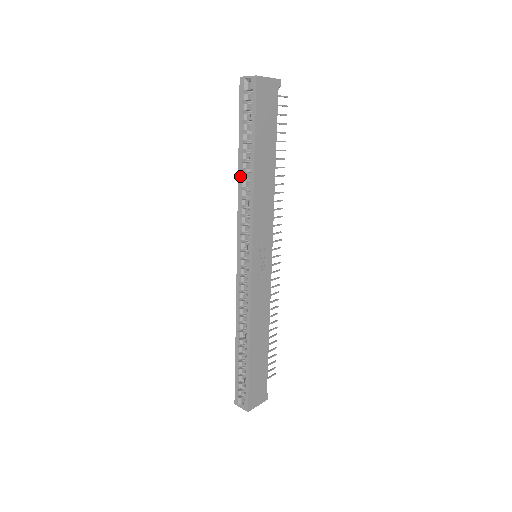
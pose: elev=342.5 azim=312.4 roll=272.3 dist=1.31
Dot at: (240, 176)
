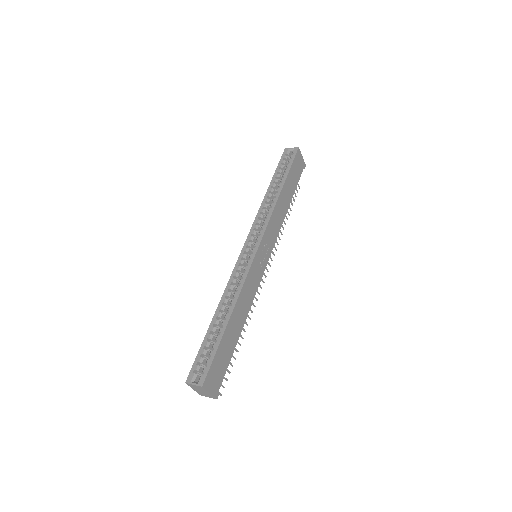
Dot at: (267, 195)
